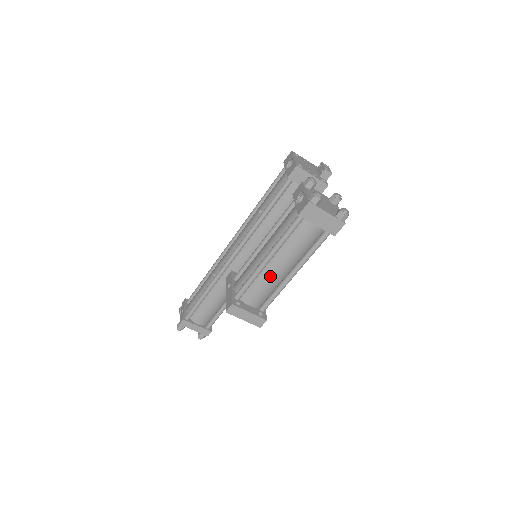
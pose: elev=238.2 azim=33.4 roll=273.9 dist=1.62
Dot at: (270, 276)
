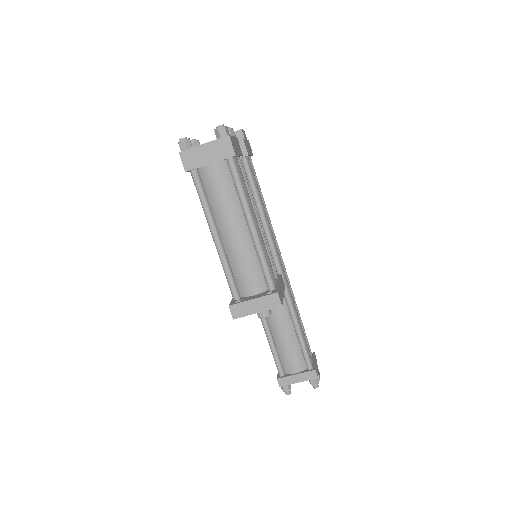
Dot at: (235, 249)
